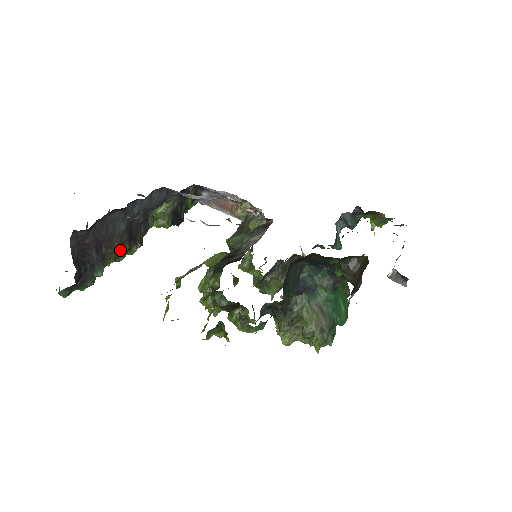
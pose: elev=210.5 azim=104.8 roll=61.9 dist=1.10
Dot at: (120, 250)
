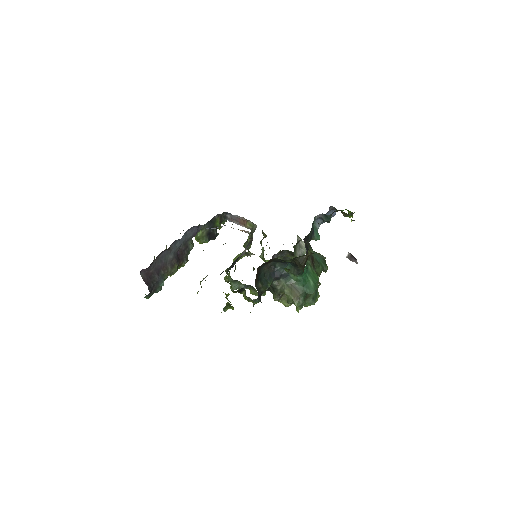
Dot at: (172, 269)
